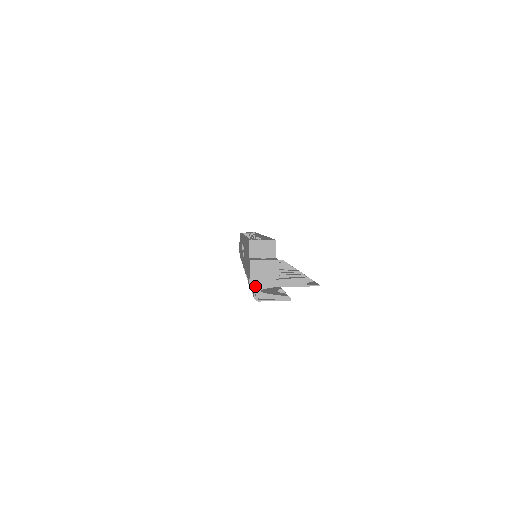
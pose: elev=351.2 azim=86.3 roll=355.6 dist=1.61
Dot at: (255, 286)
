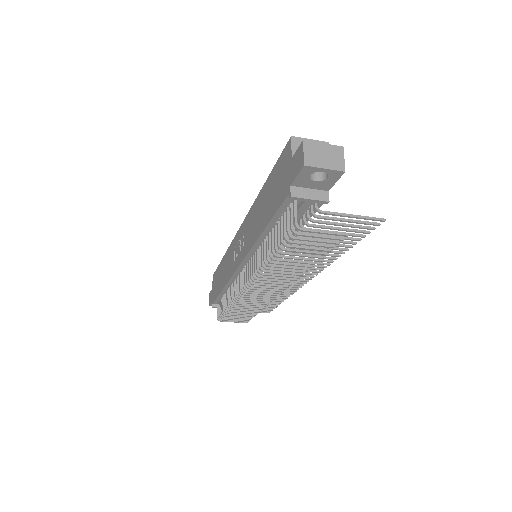
Dot at: (265, 273)
